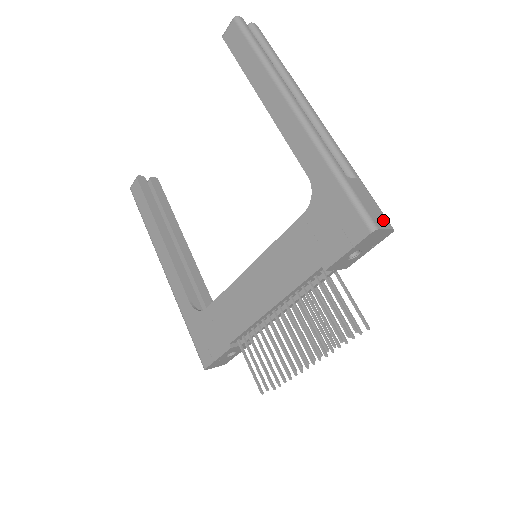
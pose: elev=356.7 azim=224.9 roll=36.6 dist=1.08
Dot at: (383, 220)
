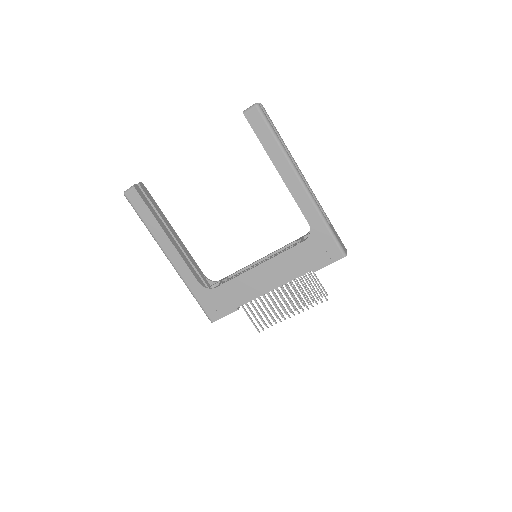
Dot at: (344, 247)
